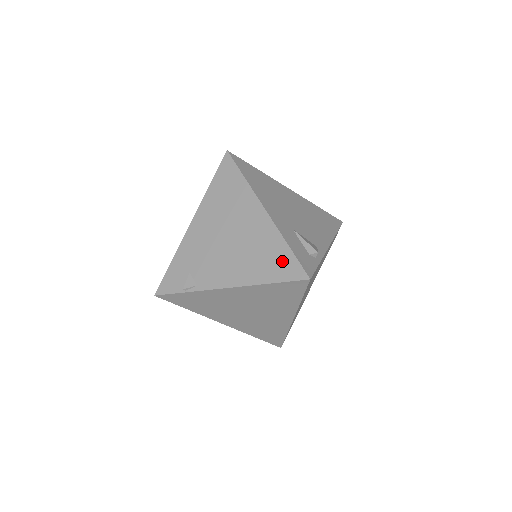
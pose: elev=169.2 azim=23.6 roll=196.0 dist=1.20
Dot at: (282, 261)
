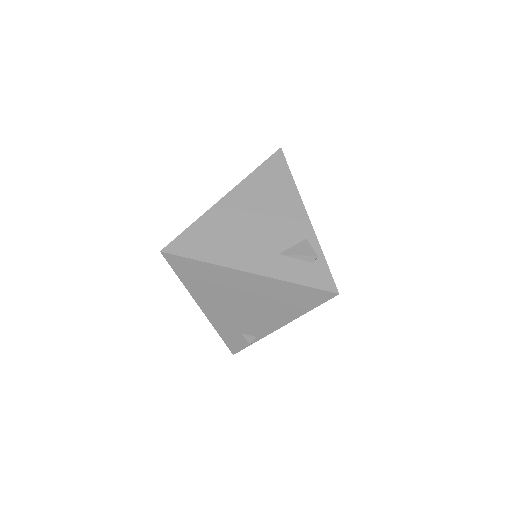
Dot at: (304, 295)
